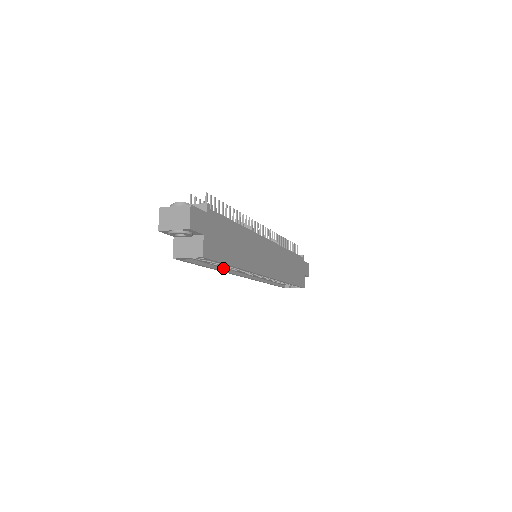
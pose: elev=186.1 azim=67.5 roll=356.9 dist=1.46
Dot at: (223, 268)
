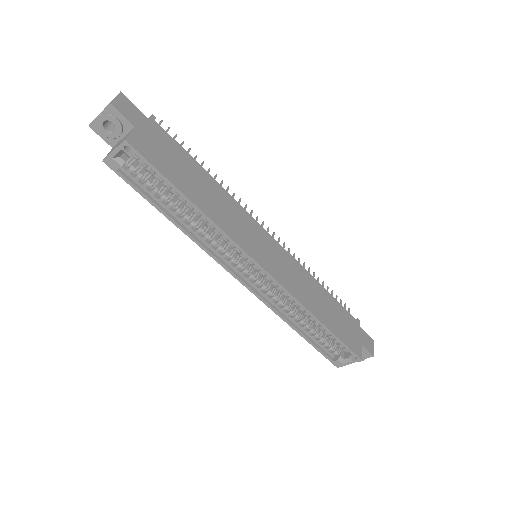
Dot at: (194, 235)
